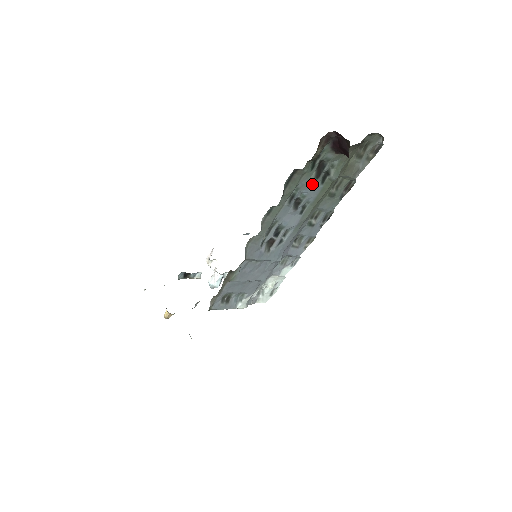
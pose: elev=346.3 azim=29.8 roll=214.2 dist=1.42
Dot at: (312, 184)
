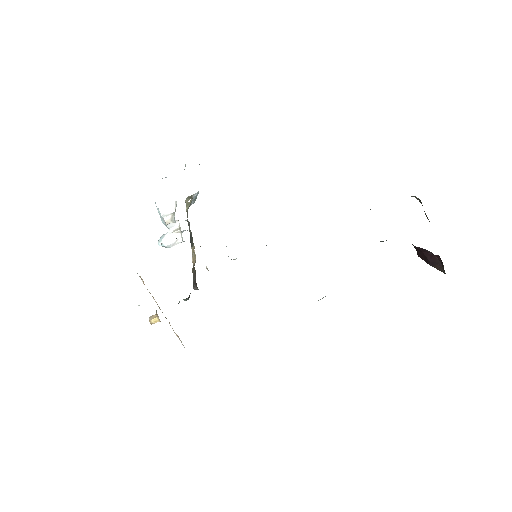
Dot at: occluded
